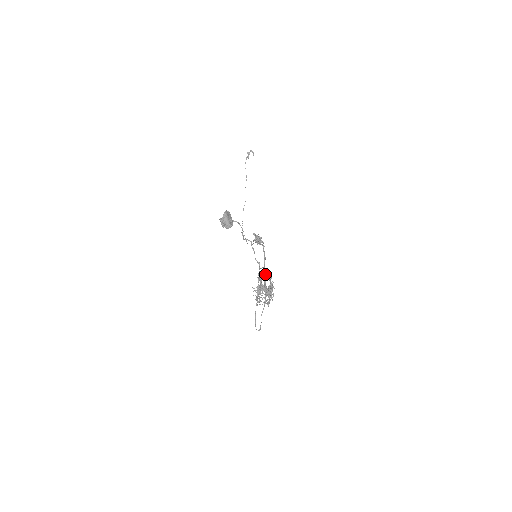
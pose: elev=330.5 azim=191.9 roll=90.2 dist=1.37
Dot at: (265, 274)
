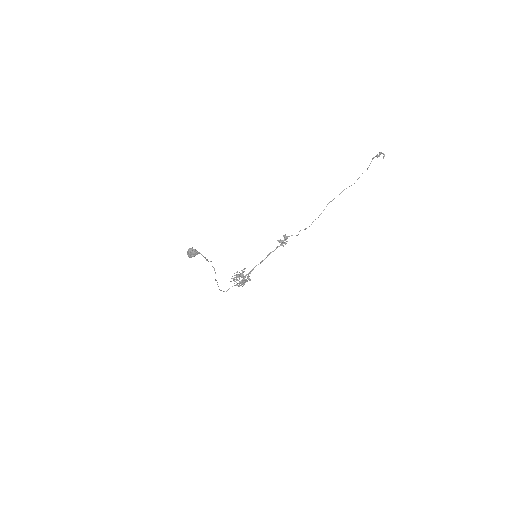
Dot at: occluded
